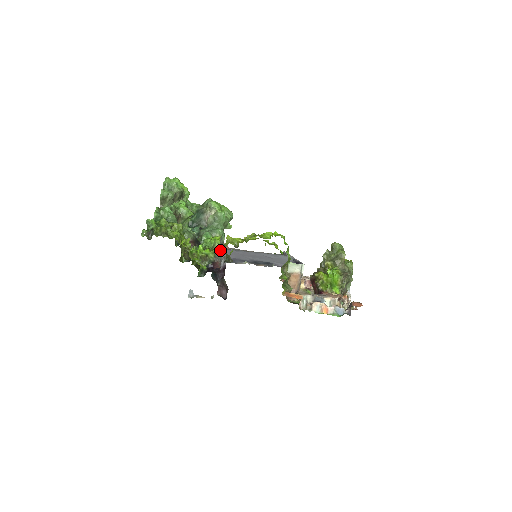
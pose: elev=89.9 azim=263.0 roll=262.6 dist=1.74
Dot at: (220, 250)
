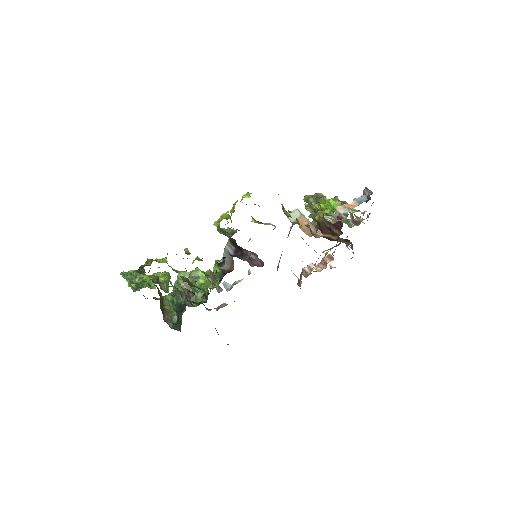
Dot at: occluded
